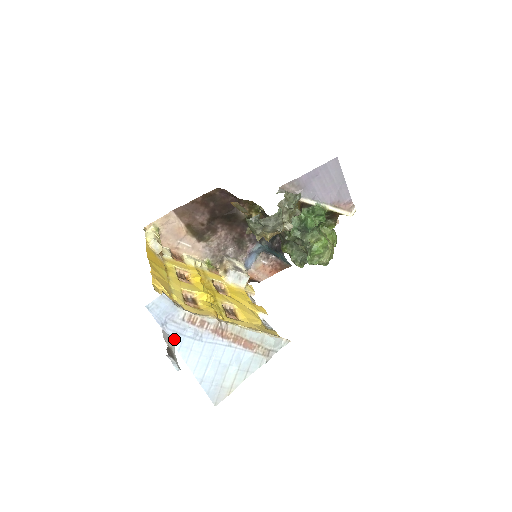
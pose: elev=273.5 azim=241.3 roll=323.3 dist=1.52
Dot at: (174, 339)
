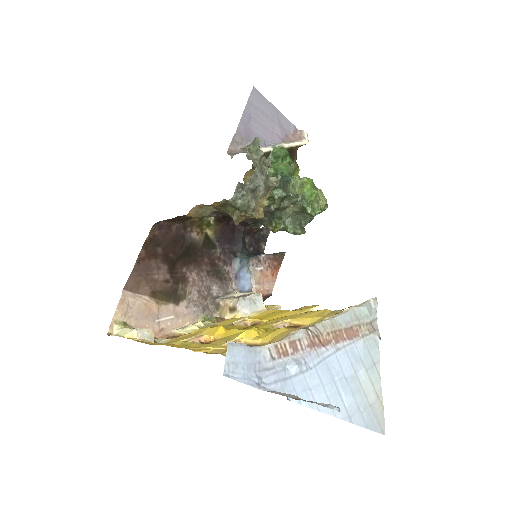
Dot at: (284, 392)
